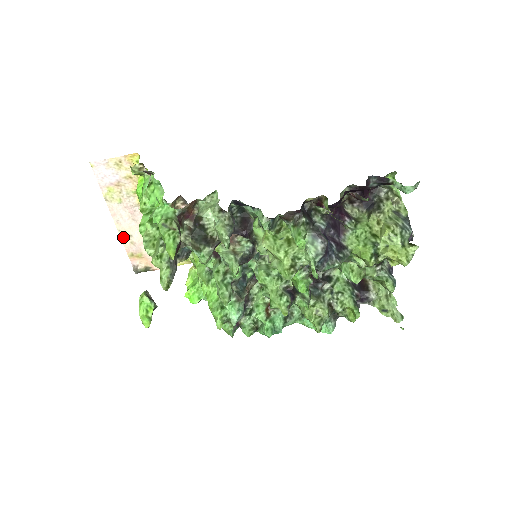
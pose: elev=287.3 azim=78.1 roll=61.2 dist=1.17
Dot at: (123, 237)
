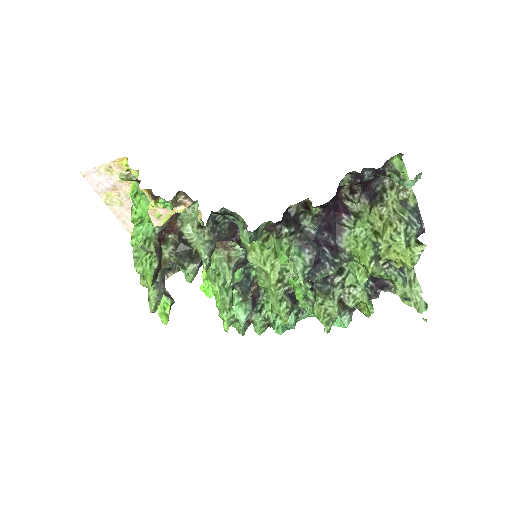
Dot at: occluded
